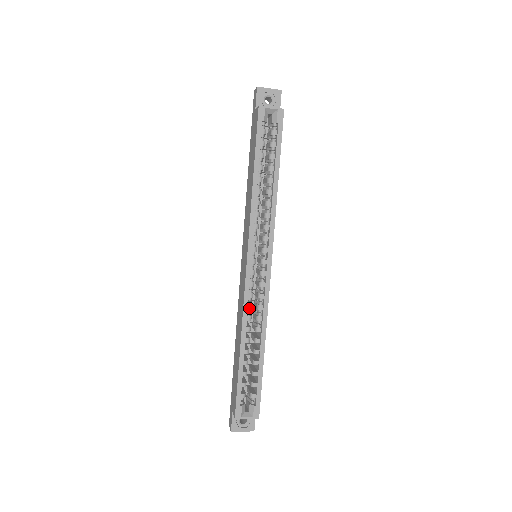
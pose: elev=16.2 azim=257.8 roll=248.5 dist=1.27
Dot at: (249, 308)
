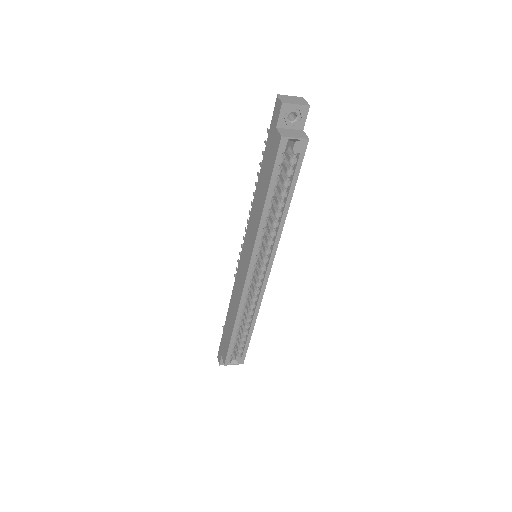
Dot at: (245, 301)
